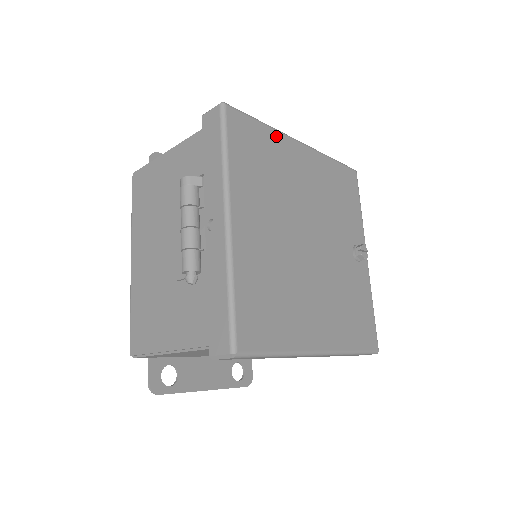
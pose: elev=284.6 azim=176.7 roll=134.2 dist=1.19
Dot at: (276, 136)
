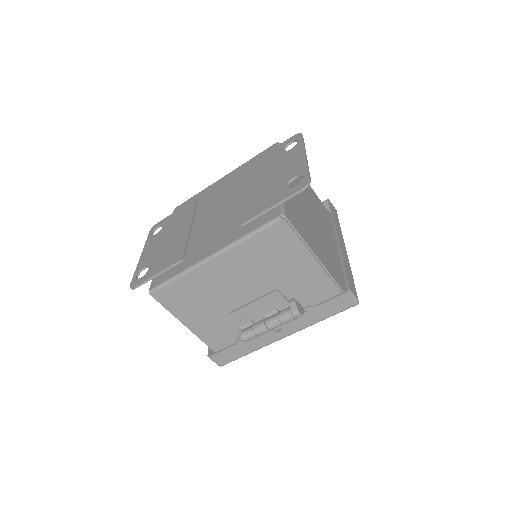
Dot at: occluded
